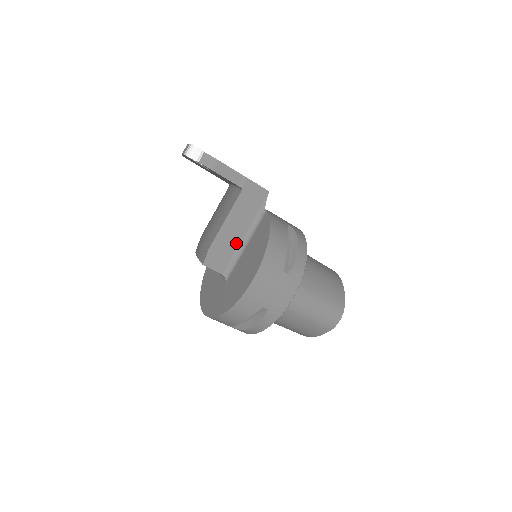
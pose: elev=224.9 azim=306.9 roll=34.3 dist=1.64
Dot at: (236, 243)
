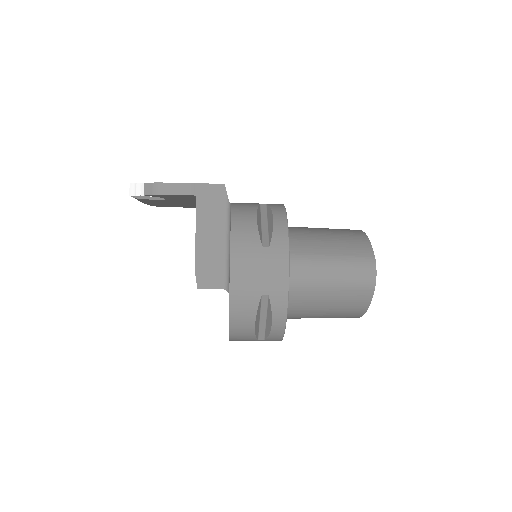
Dot at: (220, 251)
